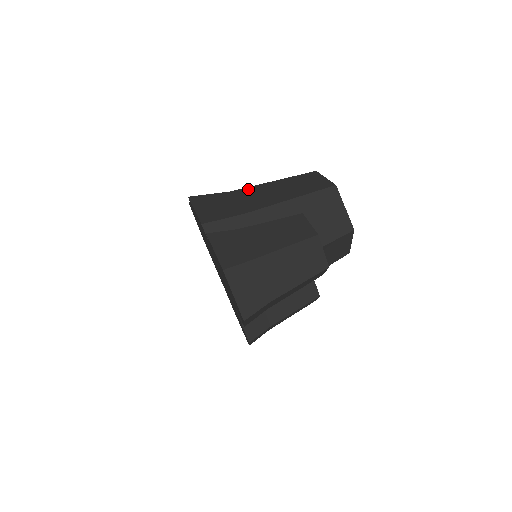
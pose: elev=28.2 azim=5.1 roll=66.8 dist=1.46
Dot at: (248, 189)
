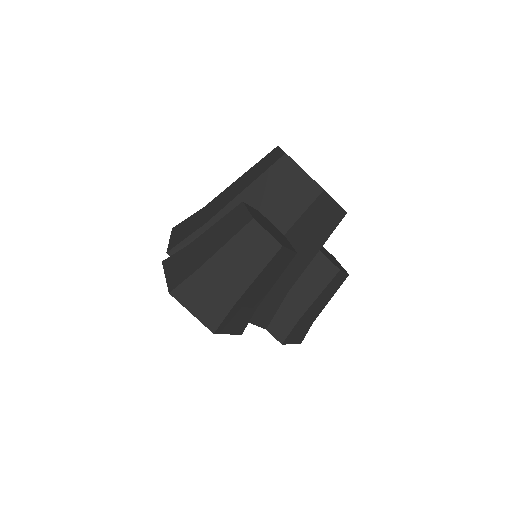
Dot at: (218, 196)
